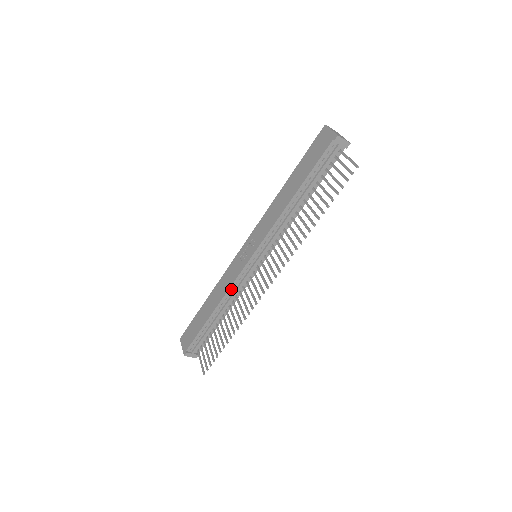
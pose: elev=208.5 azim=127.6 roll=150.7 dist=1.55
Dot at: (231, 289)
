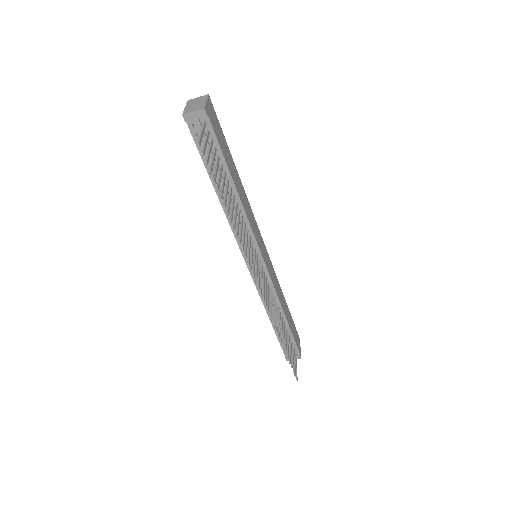
Dot at: (262, 295)
